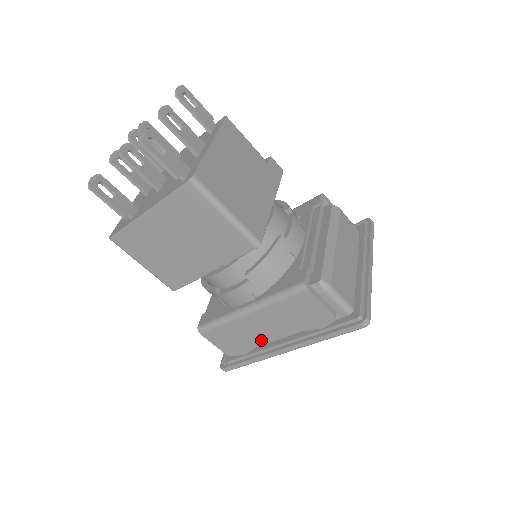
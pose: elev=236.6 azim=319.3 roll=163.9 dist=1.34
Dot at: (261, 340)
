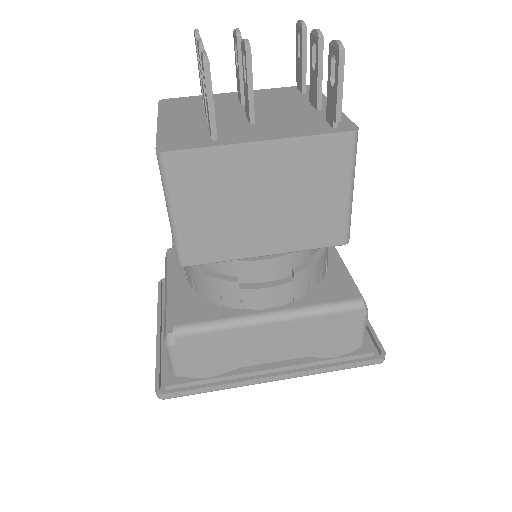
Dot at: (251, 361)
